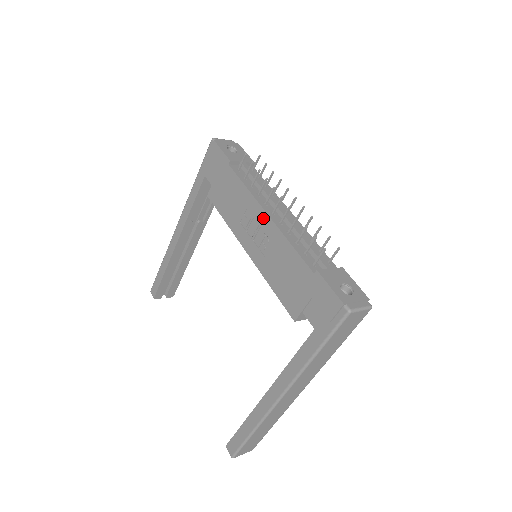
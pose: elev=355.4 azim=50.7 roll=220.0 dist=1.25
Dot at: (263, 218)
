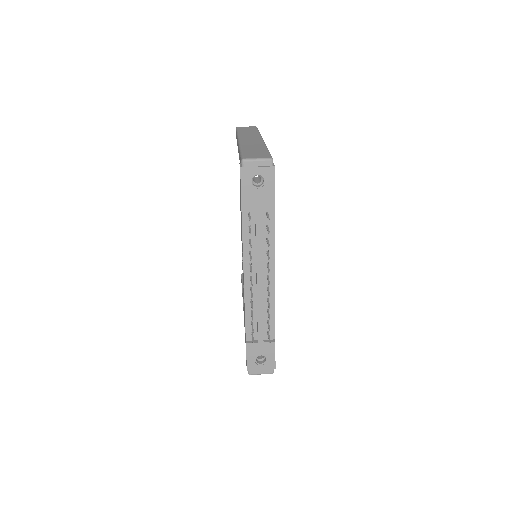
Dot at: (243, 274)
